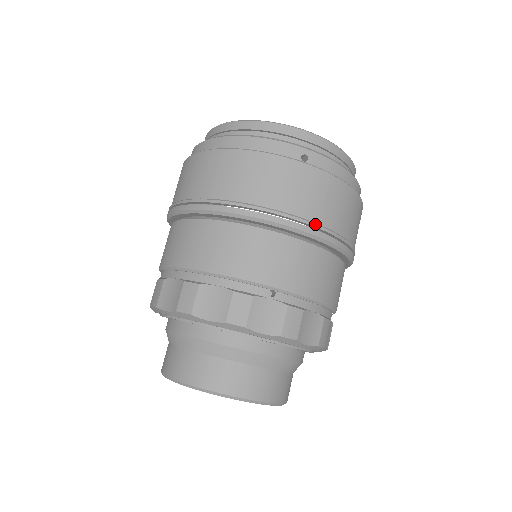
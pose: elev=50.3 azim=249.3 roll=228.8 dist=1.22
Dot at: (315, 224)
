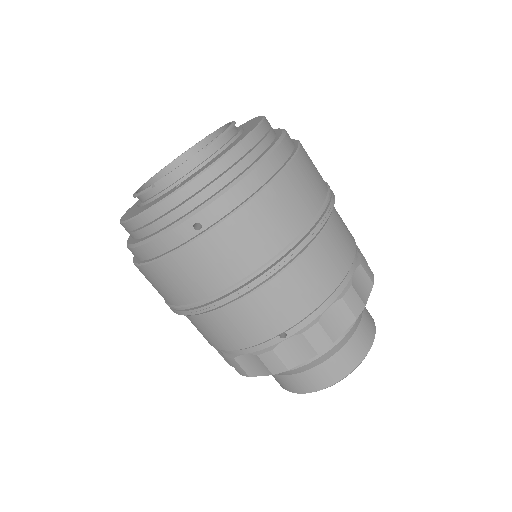
Dot at: (261, 269)
